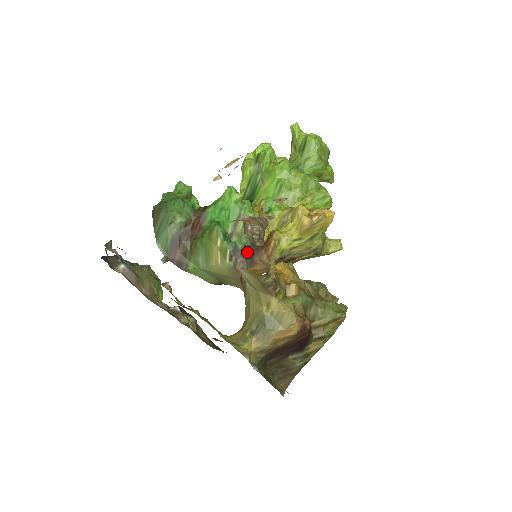
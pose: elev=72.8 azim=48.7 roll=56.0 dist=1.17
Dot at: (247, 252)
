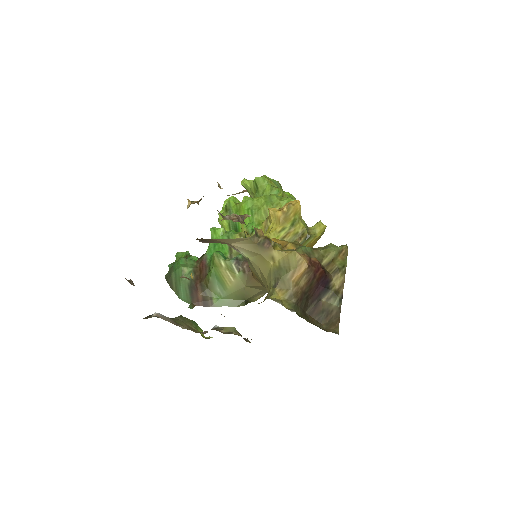
Dot at: occluded
